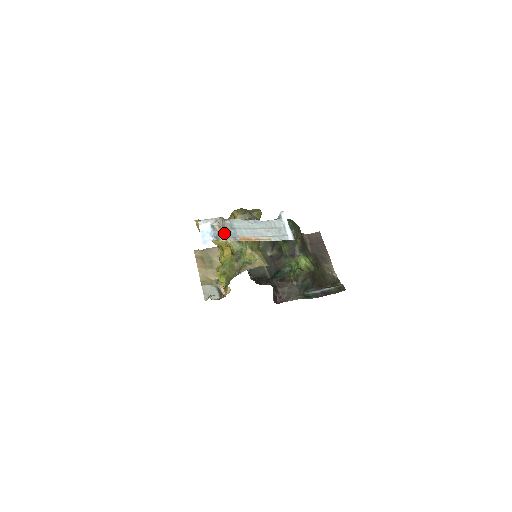
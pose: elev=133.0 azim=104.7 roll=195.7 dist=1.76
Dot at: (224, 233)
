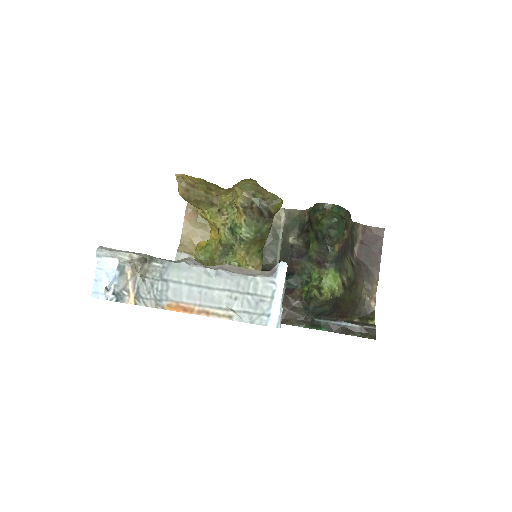
Dot at: (138, 288)
